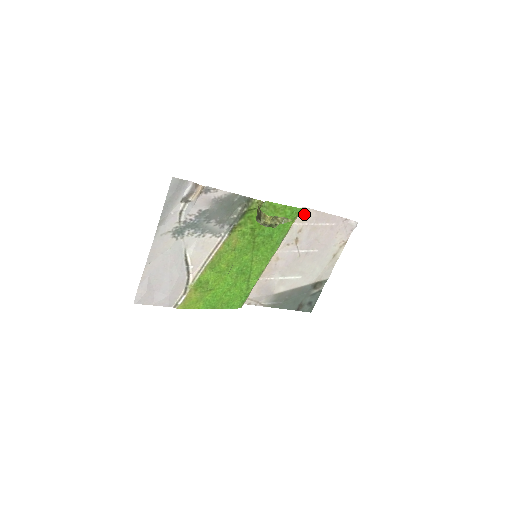
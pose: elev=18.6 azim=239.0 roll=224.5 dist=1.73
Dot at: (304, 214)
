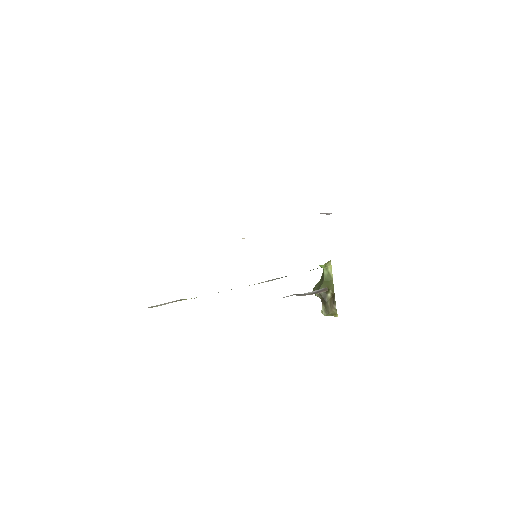
Dot at: occluded
